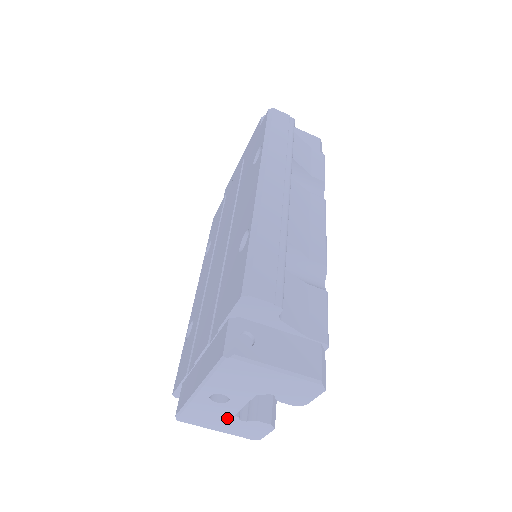
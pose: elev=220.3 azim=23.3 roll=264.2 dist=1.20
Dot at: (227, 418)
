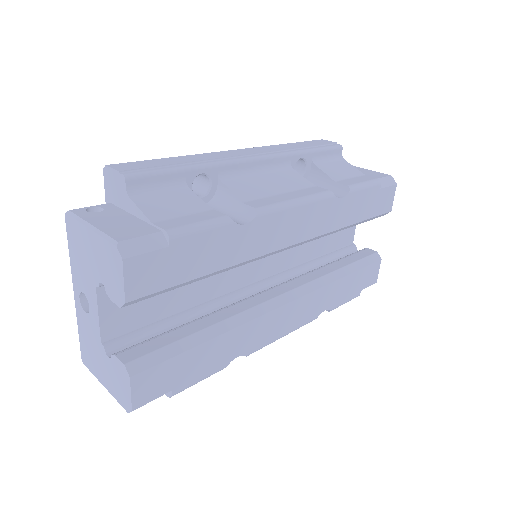
Dot at: (100, 351)
